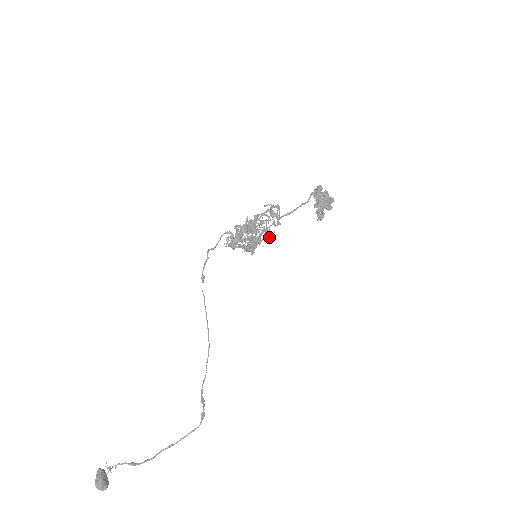
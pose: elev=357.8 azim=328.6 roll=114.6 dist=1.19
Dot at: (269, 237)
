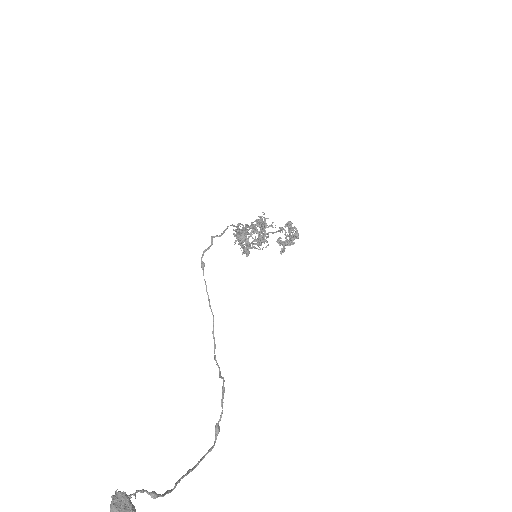
Dot at: occluded
